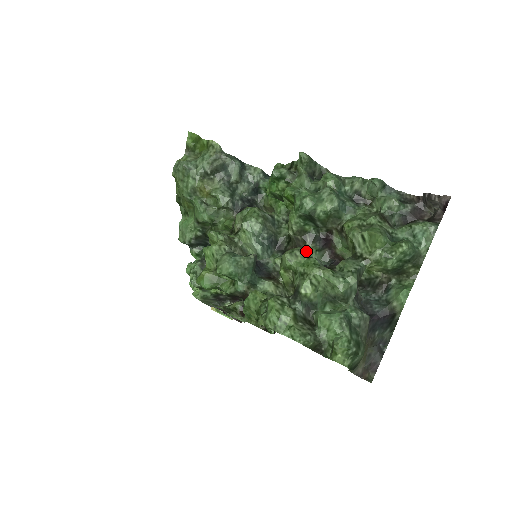
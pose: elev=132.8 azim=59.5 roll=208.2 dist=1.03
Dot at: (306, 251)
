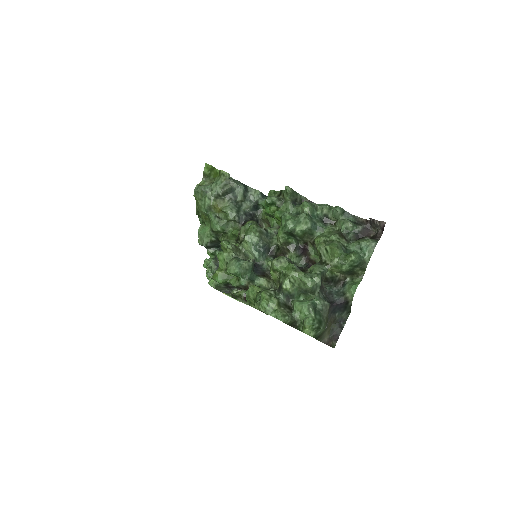
Dot at: (288, 258)
